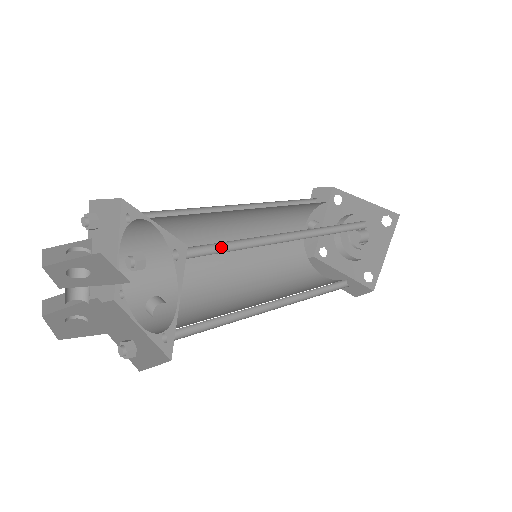
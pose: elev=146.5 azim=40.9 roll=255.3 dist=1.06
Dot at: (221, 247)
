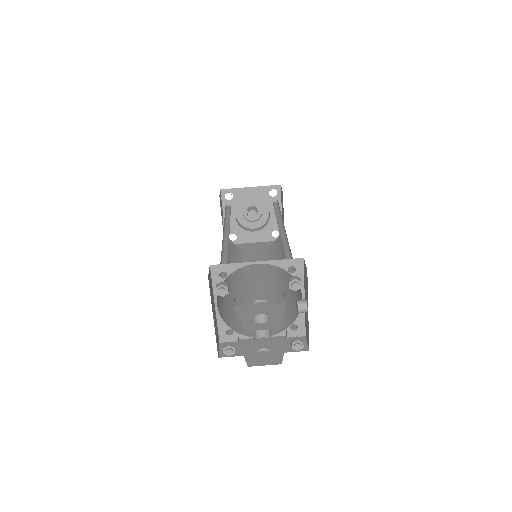
Dot at: (284, 254)
